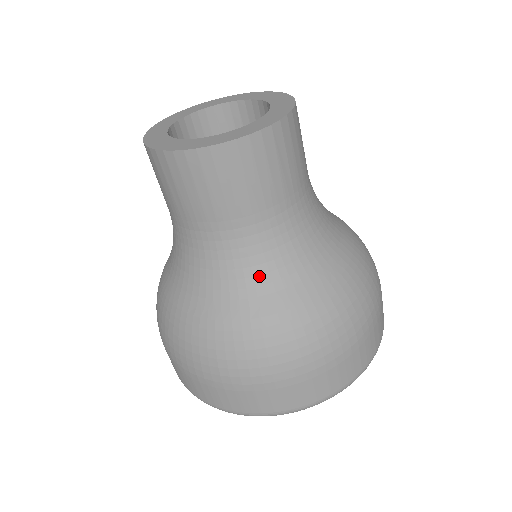
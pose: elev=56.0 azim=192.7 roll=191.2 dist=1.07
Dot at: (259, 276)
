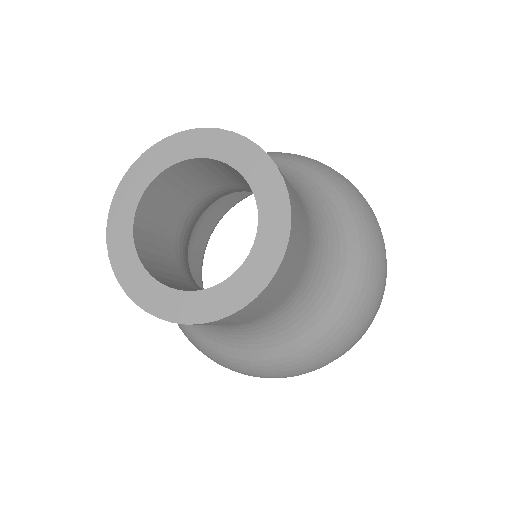
Dot at: (282, 332)
